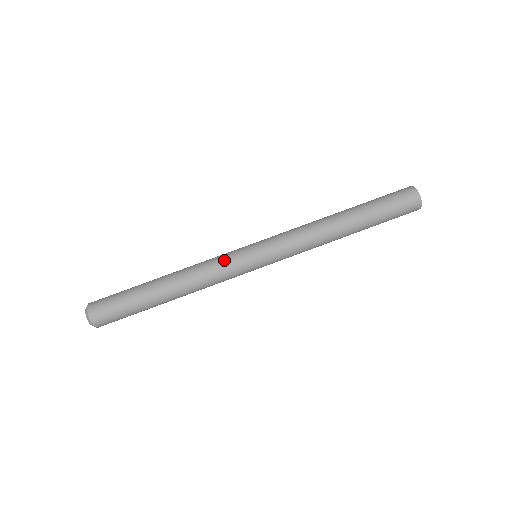
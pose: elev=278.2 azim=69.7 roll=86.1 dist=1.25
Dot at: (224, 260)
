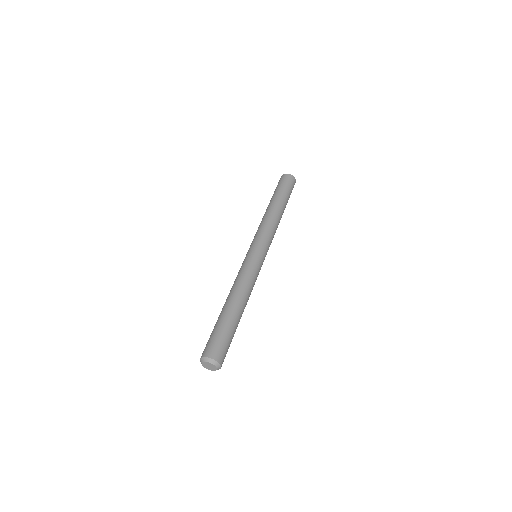
Dot at: (241, 267)
